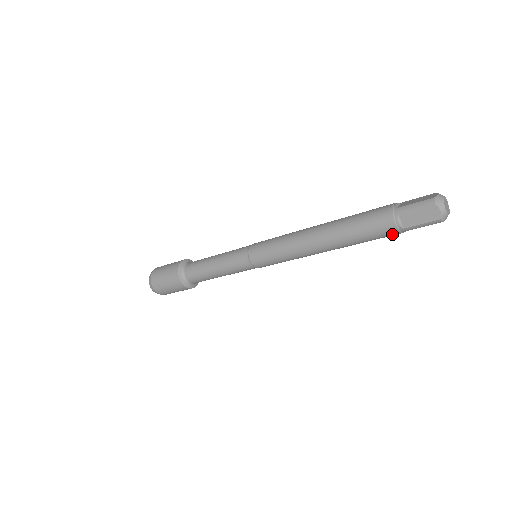
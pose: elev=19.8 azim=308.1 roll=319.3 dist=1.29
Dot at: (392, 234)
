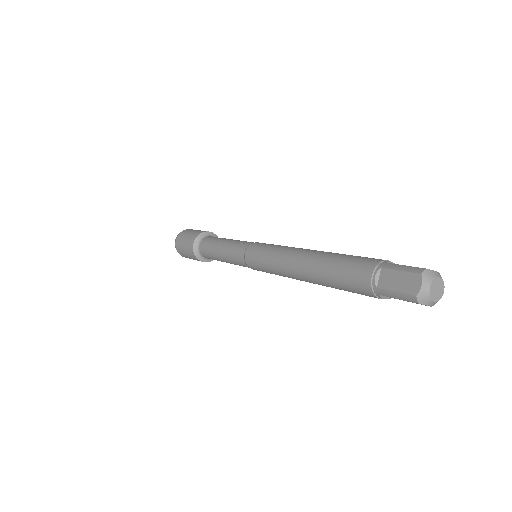
Dot at: (365, 290)
